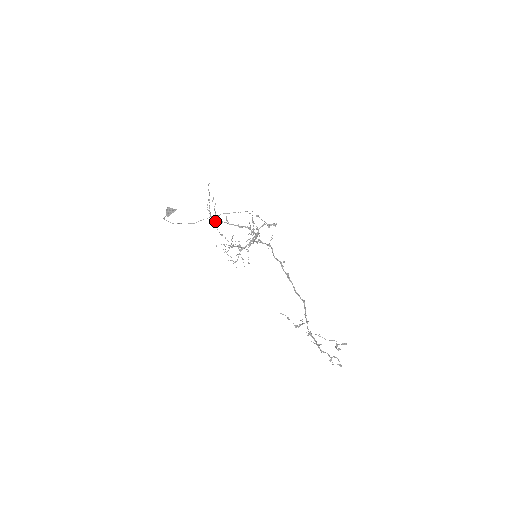
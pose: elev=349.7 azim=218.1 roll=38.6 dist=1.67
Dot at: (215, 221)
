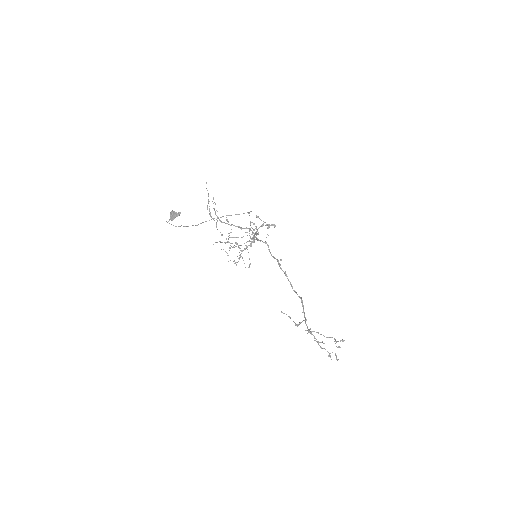
Dot at: occluded
